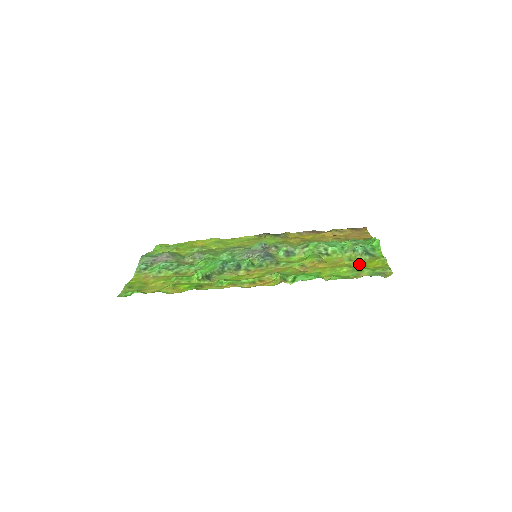
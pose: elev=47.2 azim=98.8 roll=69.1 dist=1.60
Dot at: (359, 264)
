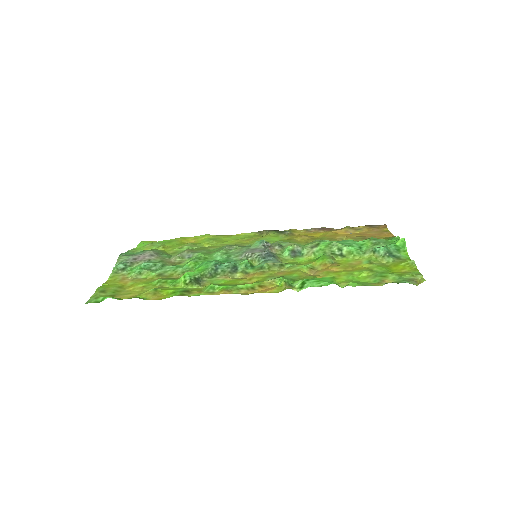
Dot at: (382, 268)
